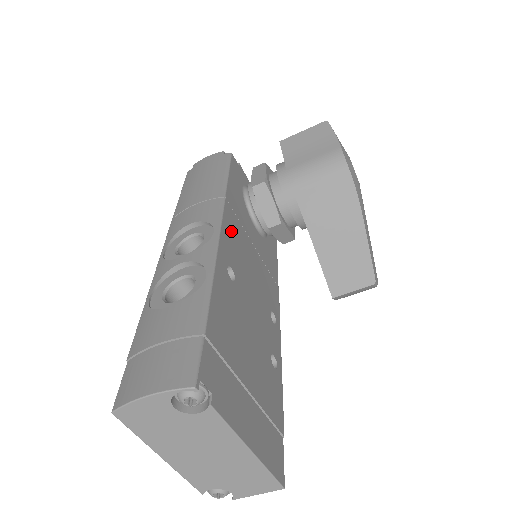
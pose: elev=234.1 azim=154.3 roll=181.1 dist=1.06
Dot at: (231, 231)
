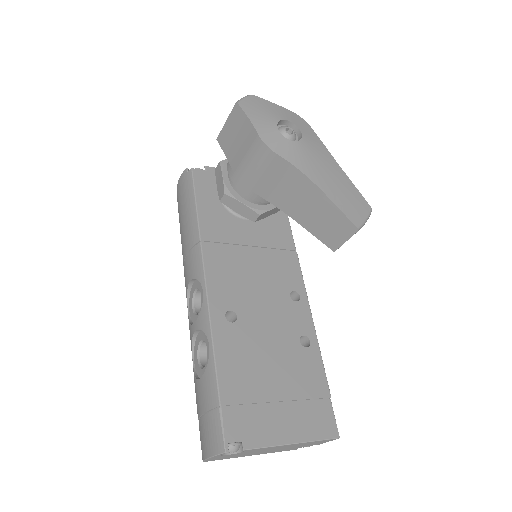
Dot at: (218, 270)
